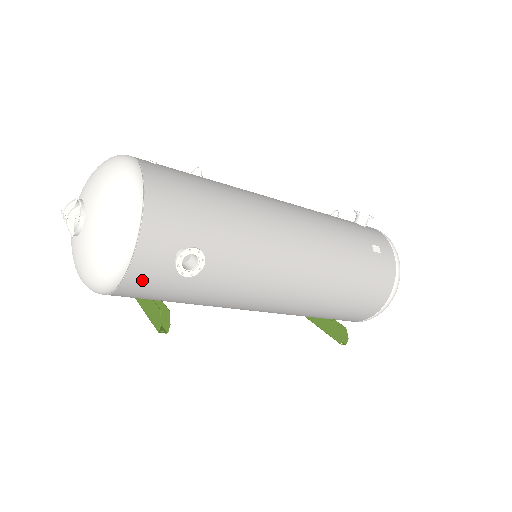
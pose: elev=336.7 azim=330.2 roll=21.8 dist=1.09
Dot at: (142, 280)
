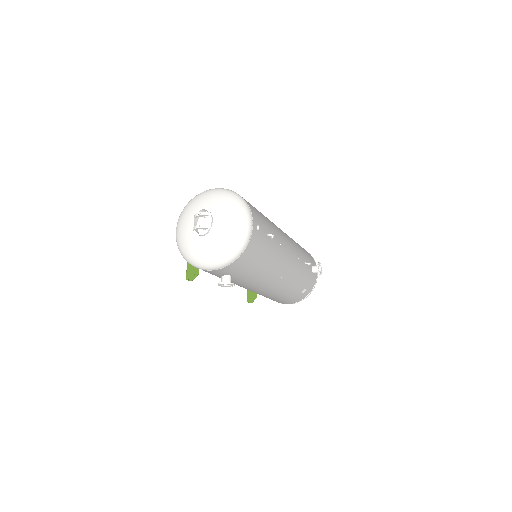
Dot at: occluded
